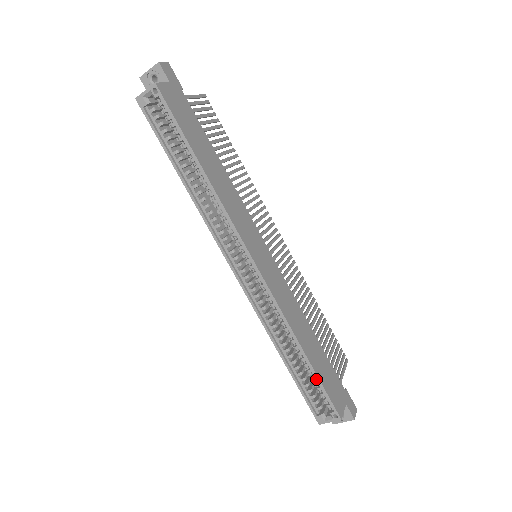
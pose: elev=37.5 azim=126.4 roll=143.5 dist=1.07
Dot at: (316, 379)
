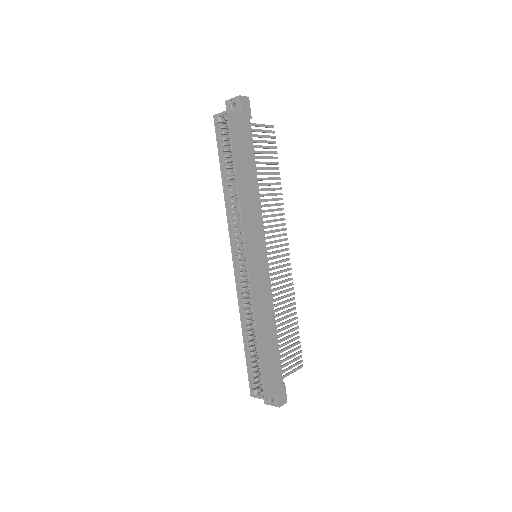
Dot at: (260, 362)
